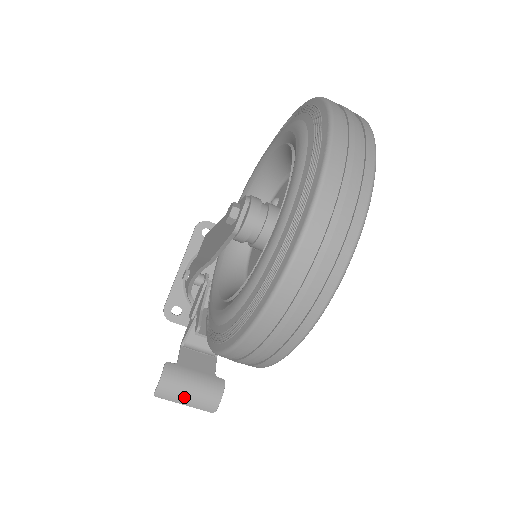
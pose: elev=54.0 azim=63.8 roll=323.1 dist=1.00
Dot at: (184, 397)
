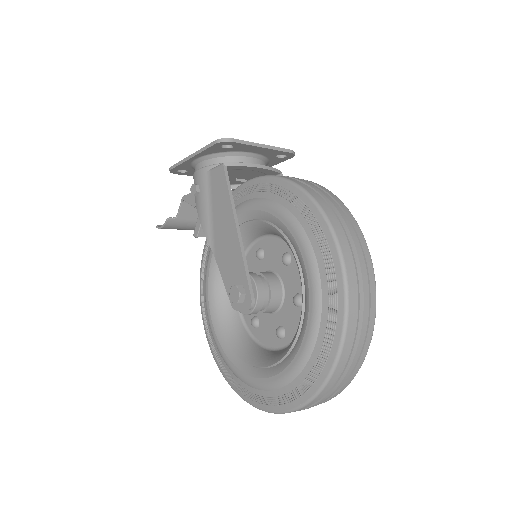
Dot at: (179, 229)
